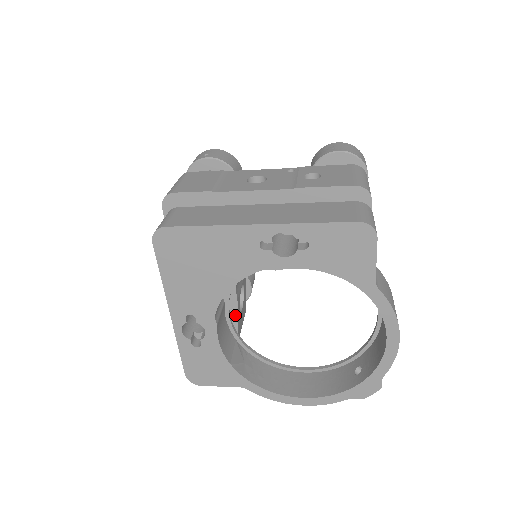
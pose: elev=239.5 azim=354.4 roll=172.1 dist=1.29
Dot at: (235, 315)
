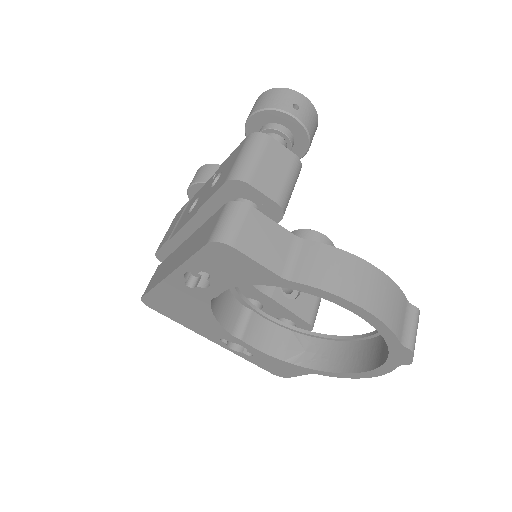
Dot at: (283, 308)
